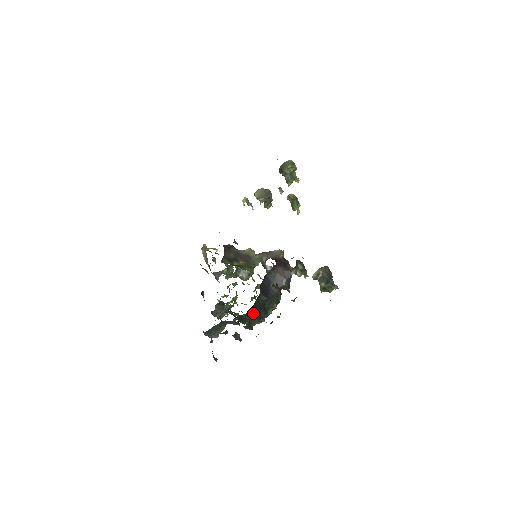
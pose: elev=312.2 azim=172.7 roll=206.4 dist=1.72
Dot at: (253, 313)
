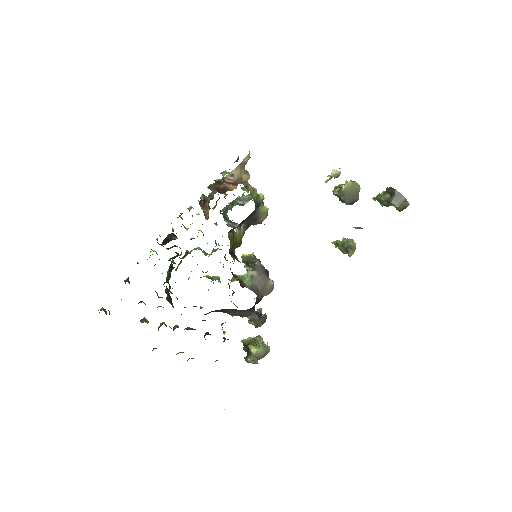
Dot at: occluded
